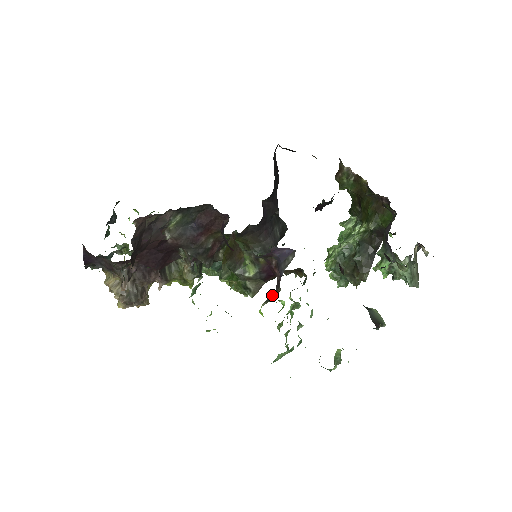
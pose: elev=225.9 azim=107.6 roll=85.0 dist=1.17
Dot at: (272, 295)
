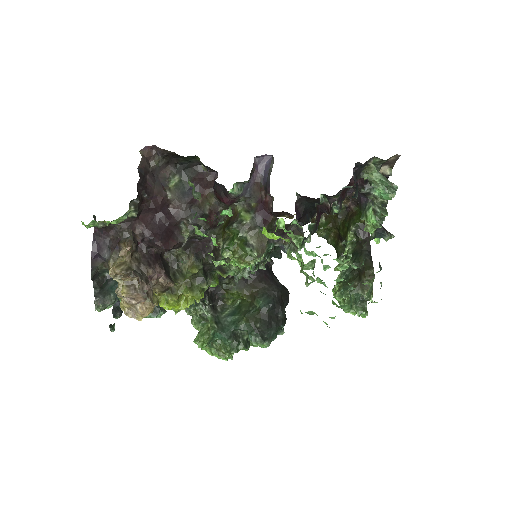
Dot at: occluded
